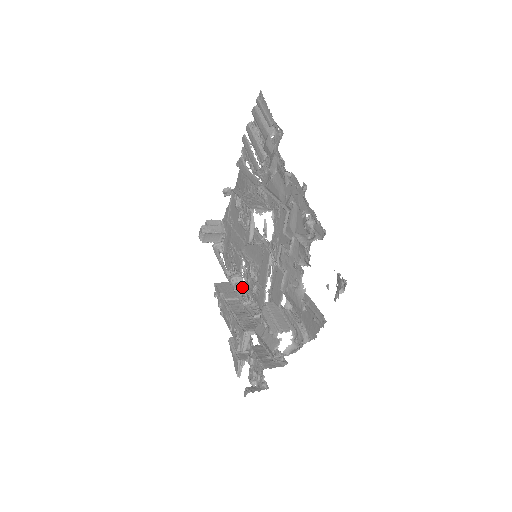
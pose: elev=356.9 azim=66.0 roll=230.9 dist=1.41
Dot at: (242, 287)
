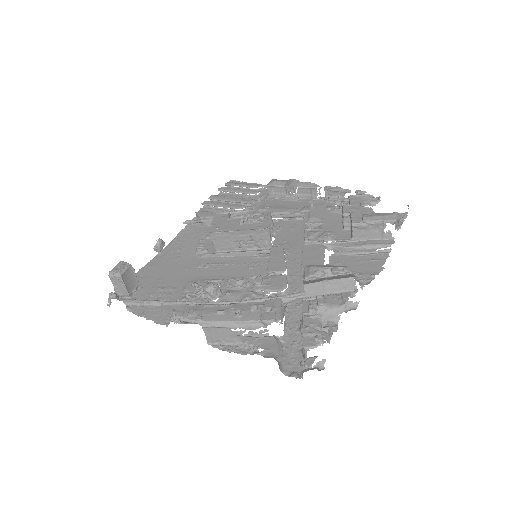
Dot at: occluded
